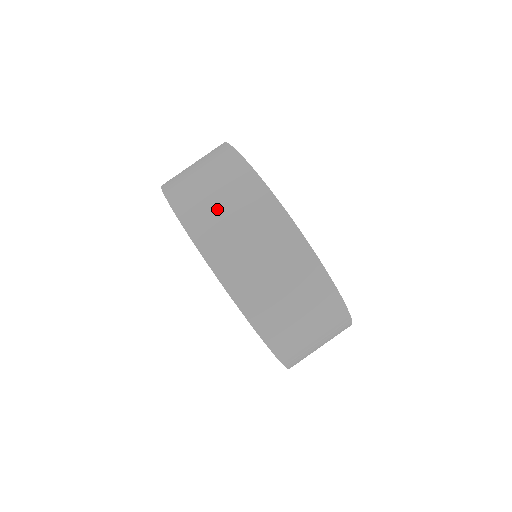
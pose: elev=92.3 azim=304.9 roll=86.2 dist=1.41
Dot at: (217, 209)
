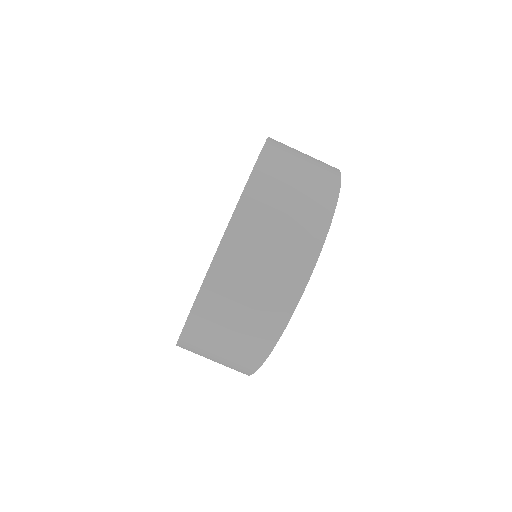
Dot at: (284, 196)
